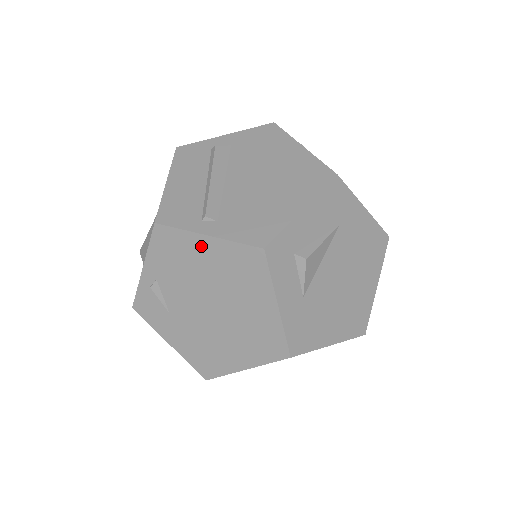
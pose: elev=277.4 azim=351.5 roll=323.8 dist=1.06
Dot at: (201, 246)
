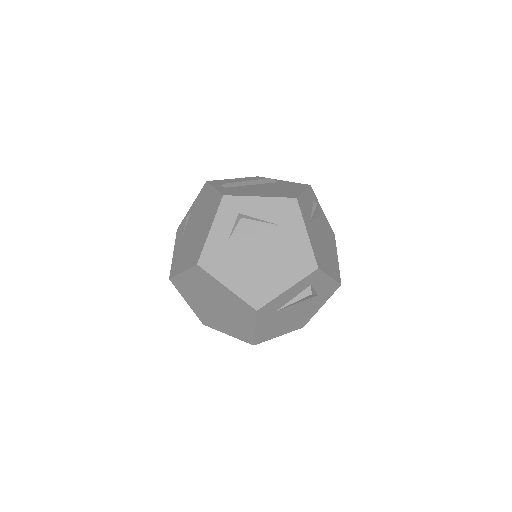
Dot at: (210, 194)
